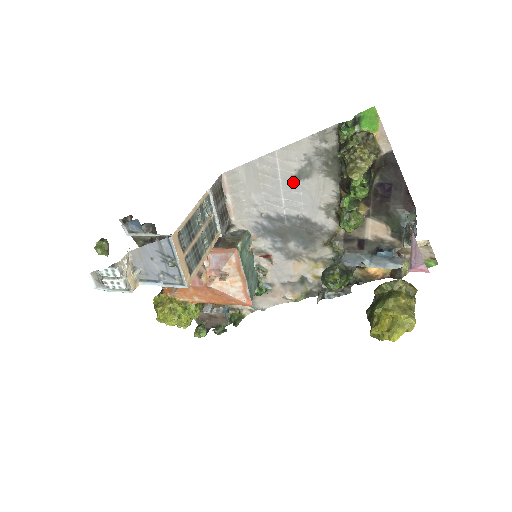
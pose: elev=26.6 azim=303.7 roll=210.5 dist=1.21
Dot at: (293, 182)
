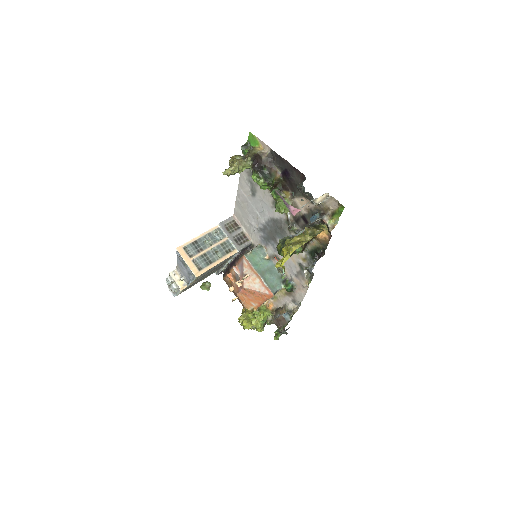
Dot at: (254, 199)
